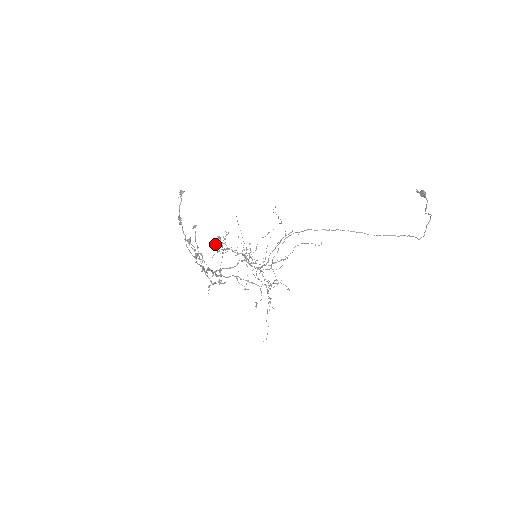
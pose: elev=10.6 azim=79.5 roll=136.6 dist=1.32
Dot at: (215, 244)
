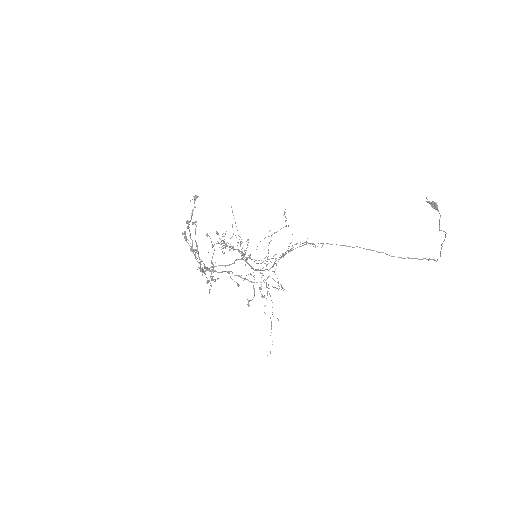
Dot at: (208, 235)
